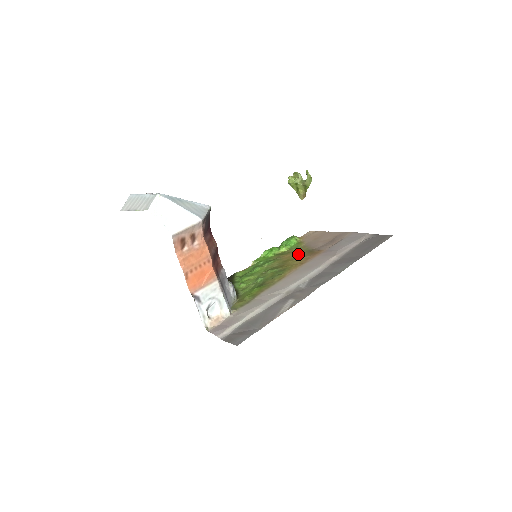
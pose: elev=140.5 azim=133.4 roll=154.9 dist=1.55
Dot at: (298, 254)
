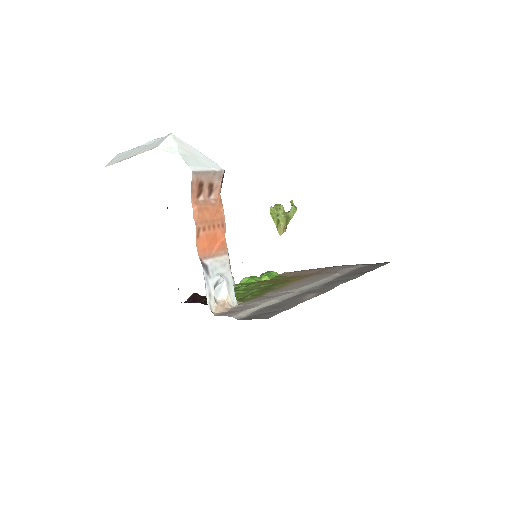
Dot at: occluded
